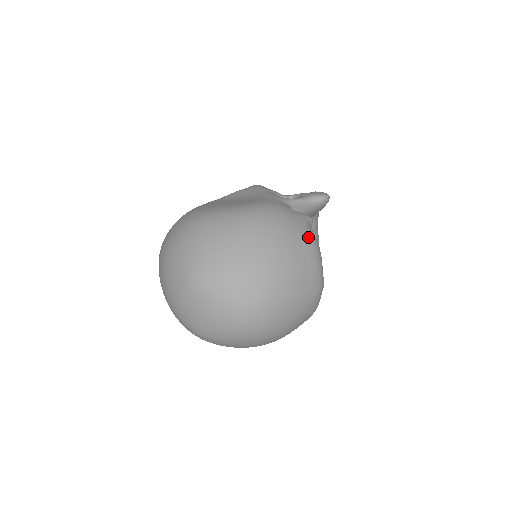
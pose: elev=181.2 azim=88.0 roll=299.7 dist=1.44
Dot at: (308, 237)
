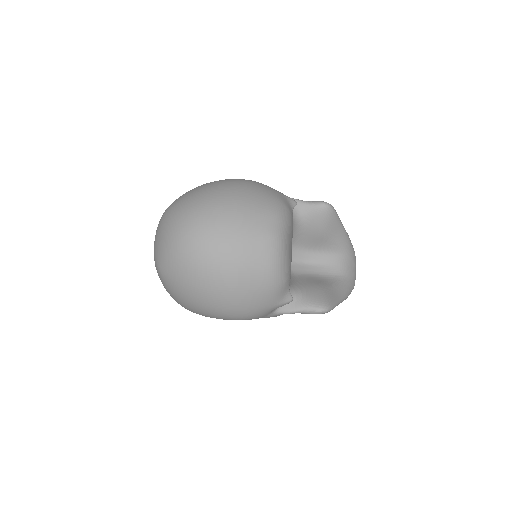
Dot at: (274, 196)
